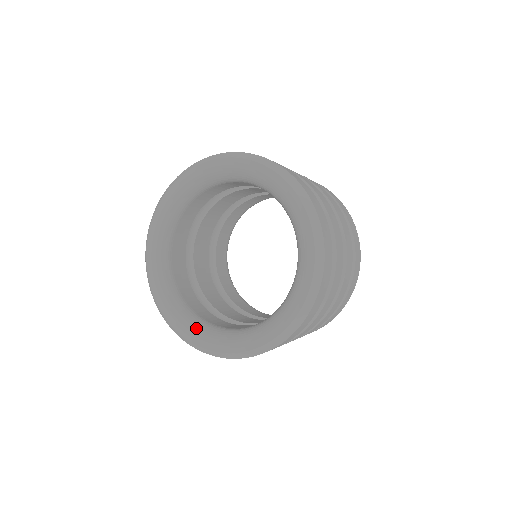
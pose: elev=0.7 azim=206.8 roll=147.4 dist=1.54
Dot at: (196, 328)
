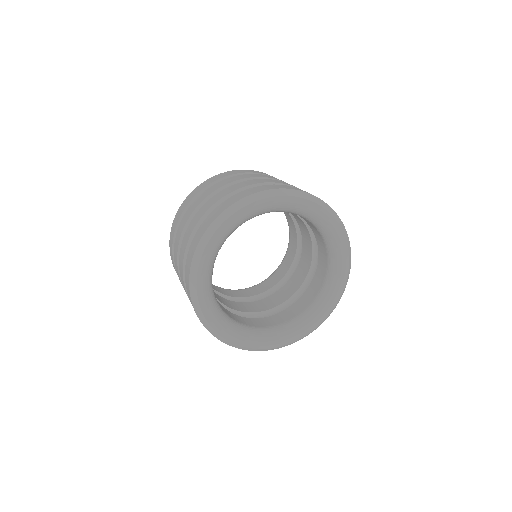
Dot at: (265, 337)
